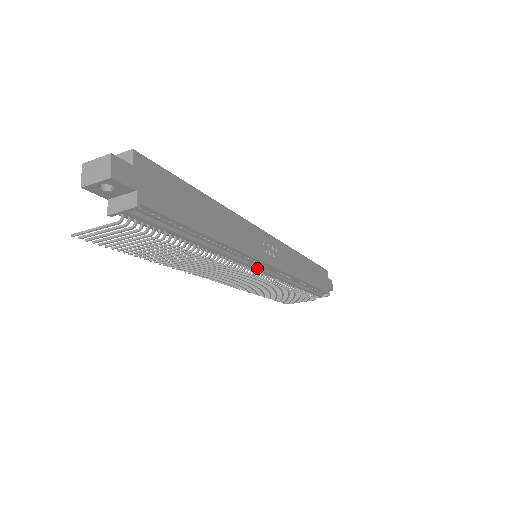
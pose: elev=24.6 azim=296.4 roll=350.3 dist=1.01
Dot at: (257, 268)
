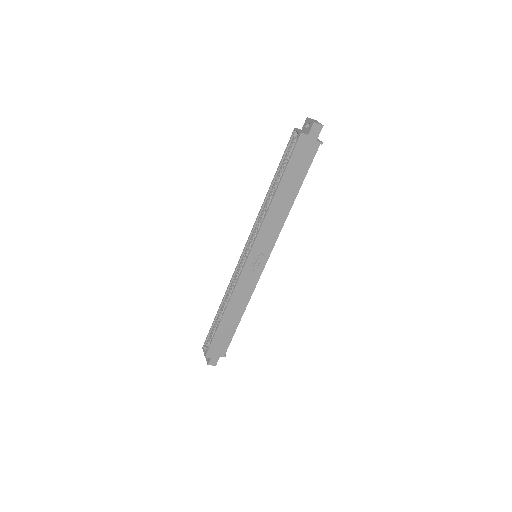
Dot at: occluded
